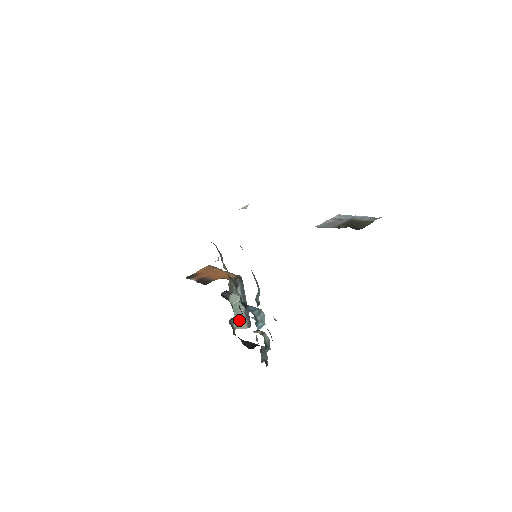
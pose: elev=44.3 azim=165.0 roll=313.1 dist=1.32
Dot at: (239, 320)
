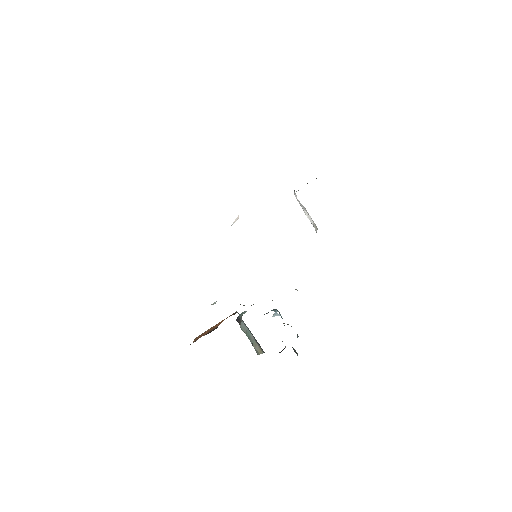
Dot at: (255, 347)
